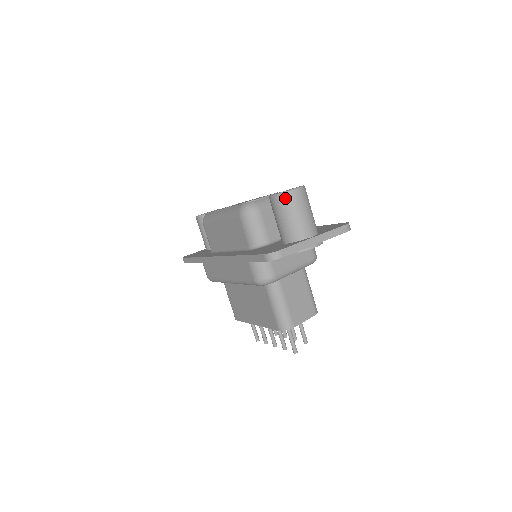
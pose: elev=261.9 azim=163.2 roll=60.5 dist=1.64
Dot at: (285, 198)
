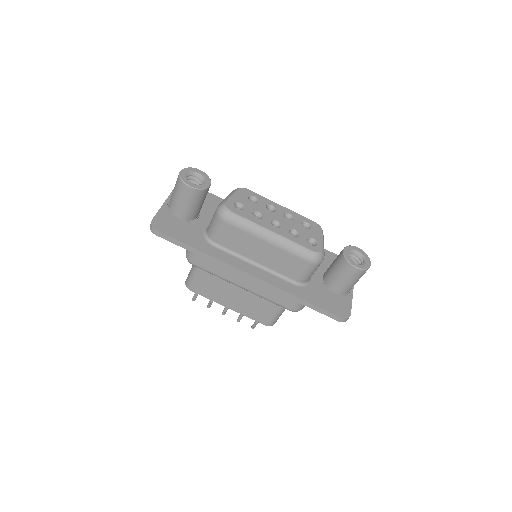
Dot at: (364, 272)
